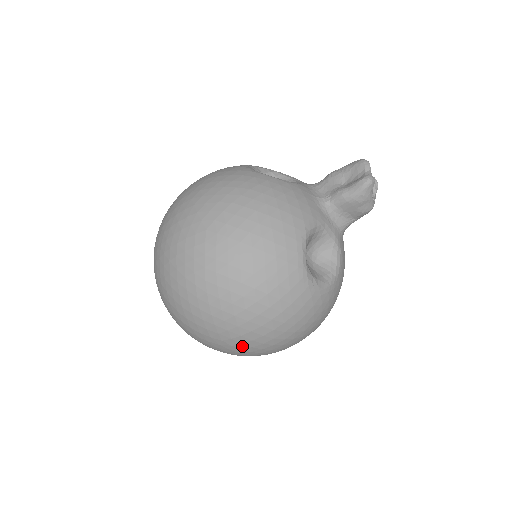
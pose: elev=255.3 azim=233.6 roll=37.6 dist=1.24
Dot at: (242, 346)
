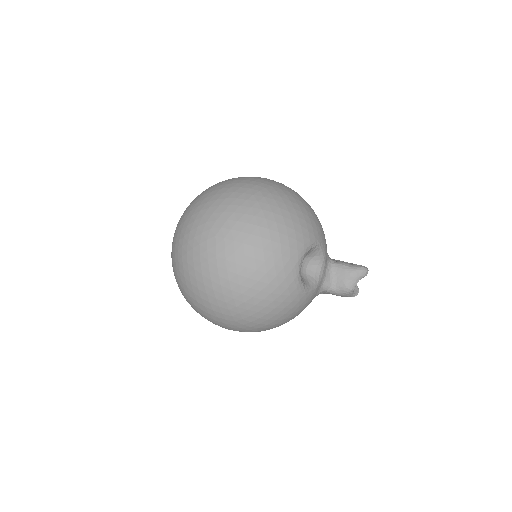
Dot at: (221, 252)
